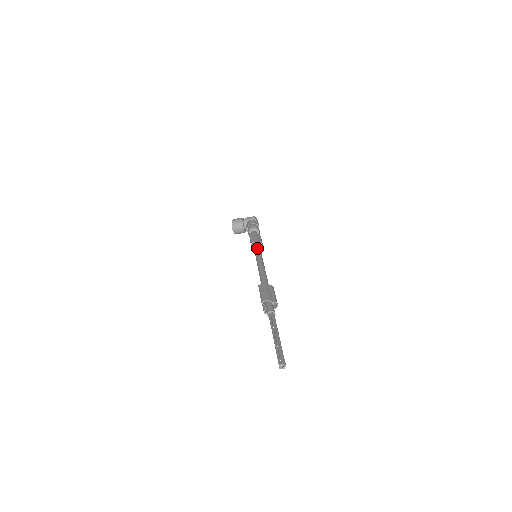
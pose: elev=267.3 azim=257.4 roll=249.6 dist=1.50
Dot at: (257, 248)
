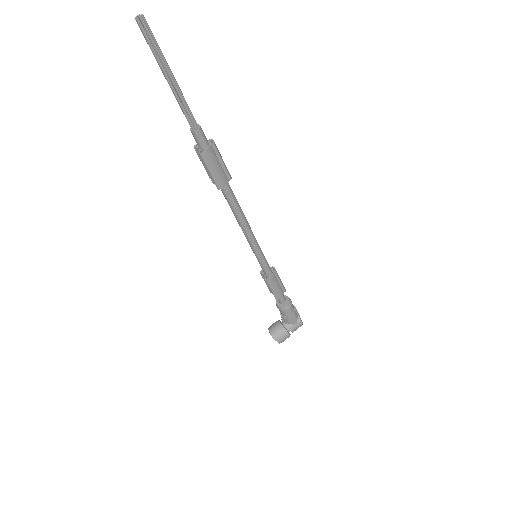
Dot at: occluded
